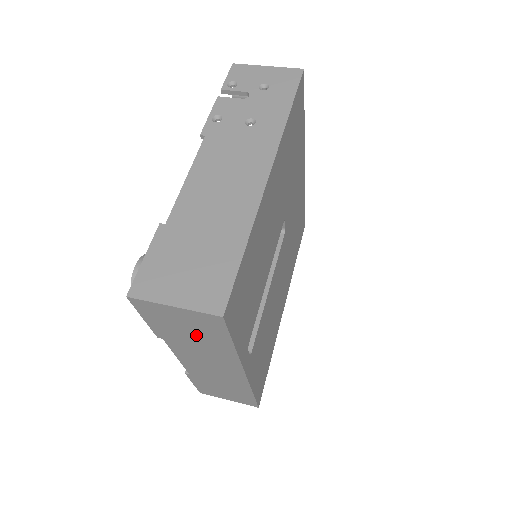
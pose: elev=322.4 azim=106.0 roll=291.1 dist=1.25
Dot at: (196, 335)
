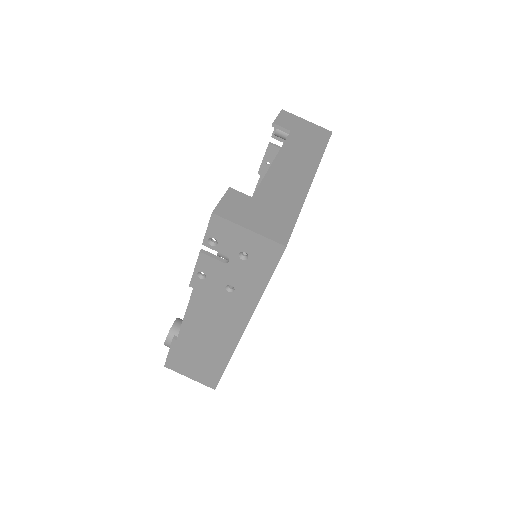
Dot at: occluded
